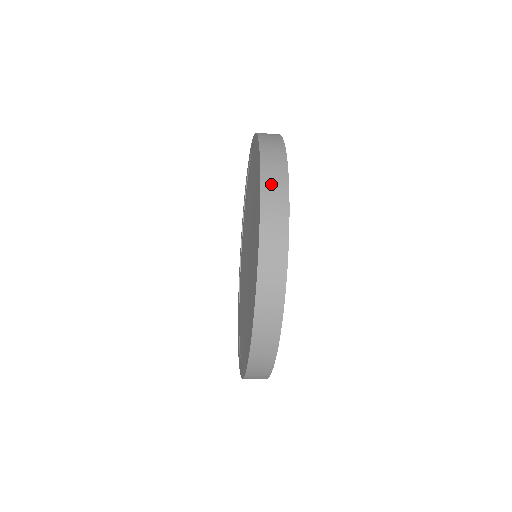
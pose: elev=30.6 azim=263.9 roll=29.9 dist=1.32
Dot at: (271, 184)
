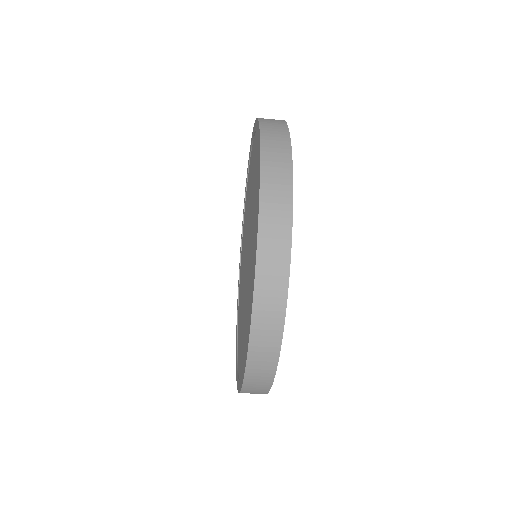
Dot at: (272, 163)
